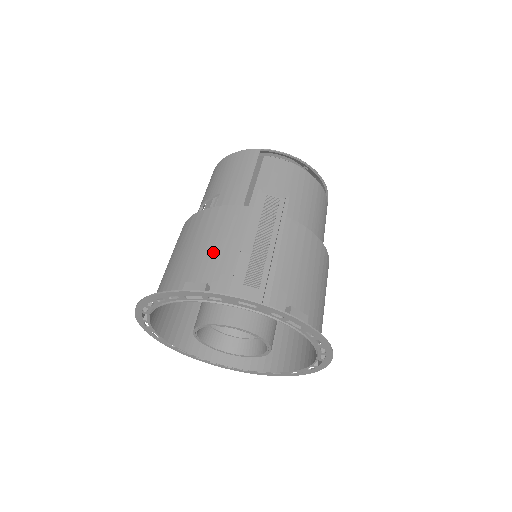
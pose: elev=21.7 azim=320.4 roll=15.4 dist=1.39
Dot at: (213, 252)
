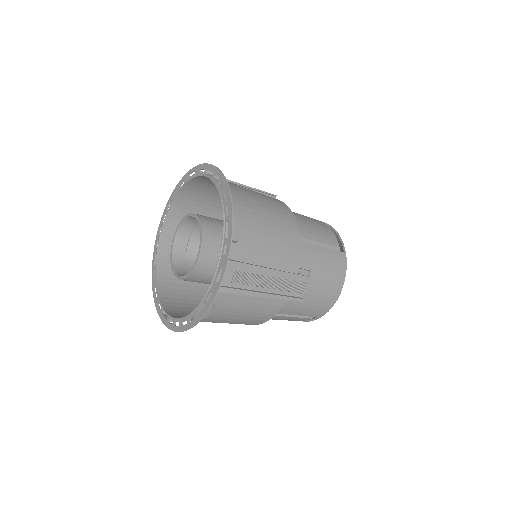
Dot at: (209, 205)
